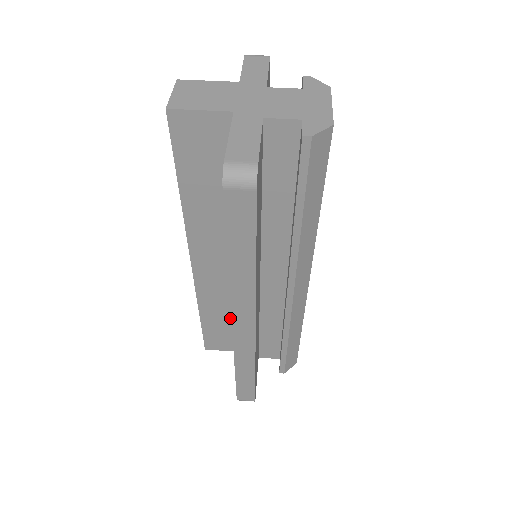
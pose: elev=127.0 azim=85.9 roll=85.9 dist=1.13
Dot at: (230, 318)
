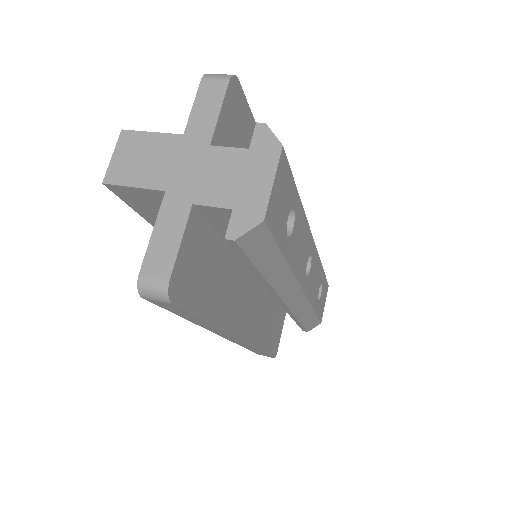
Dot at: occluded
